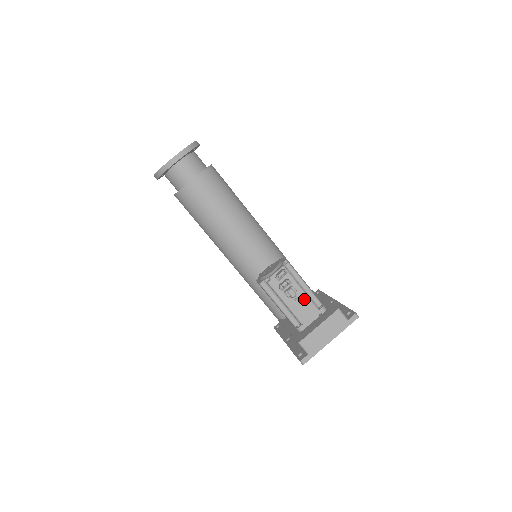
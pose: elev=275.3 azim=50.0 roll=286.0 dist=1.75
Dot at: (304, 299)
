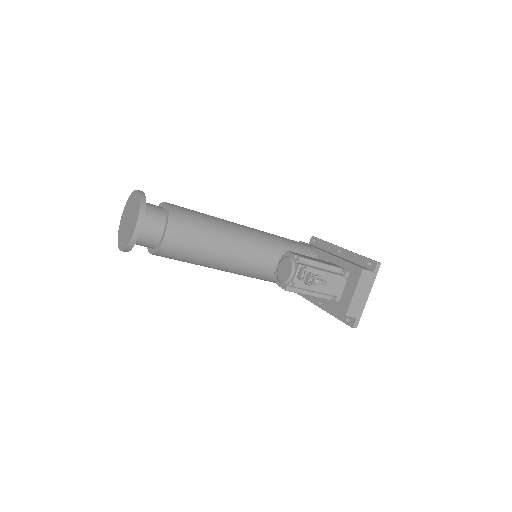
Dot at: (329, 277)
